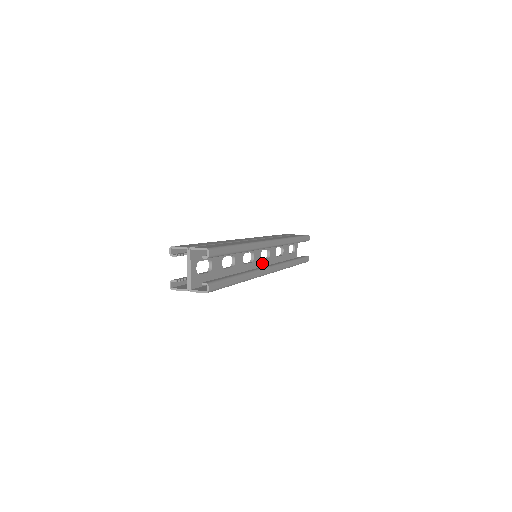
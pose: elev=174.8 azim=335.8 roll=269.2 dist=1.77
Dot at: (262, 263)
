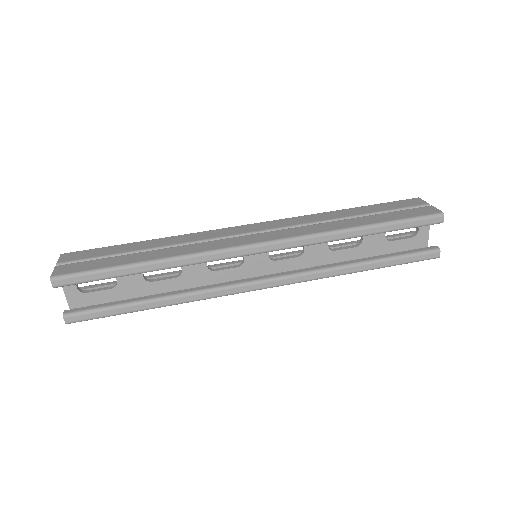
Dot at: (276, 264)
